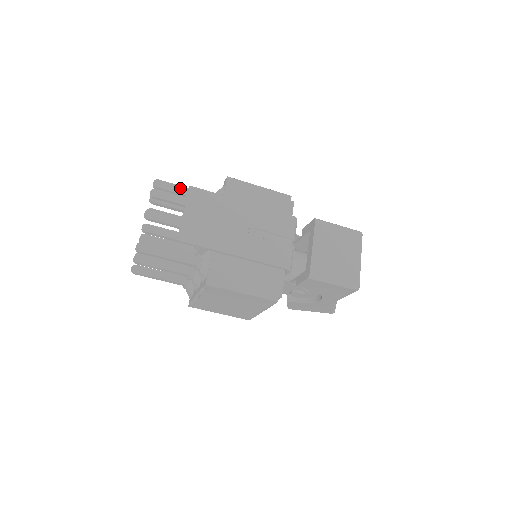
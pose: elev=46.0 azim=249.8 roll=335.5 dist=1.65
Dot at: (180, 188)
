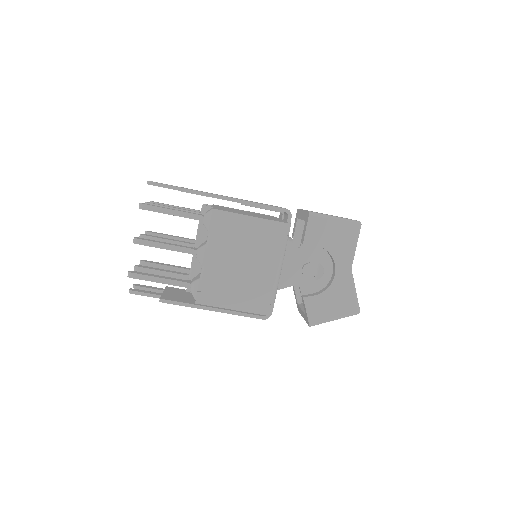
Dot at: occluded
